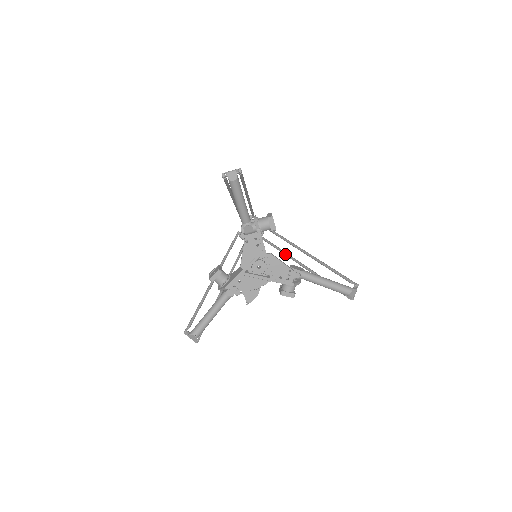
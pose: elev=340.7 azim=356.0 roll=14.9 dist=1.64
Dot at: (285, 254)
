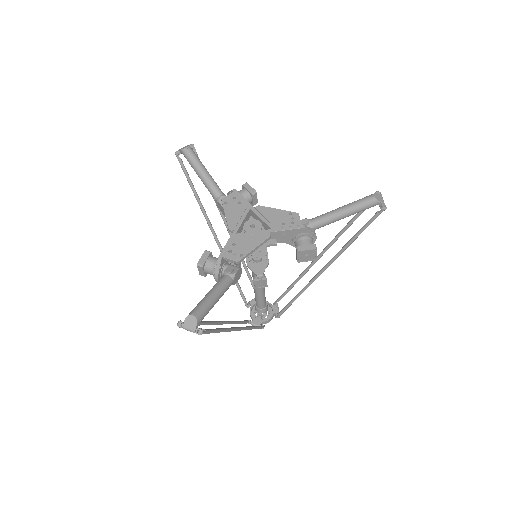
Dot at: (304, 287)
